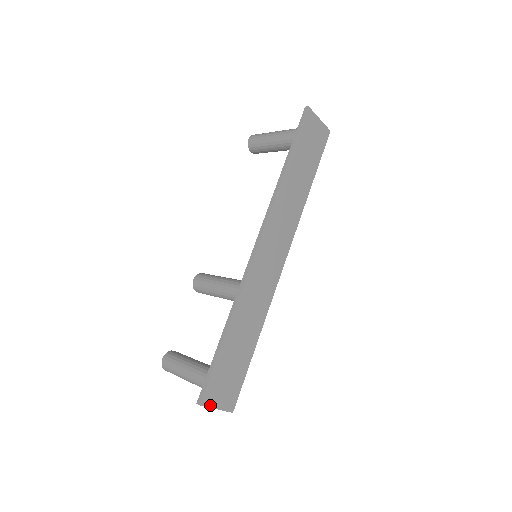
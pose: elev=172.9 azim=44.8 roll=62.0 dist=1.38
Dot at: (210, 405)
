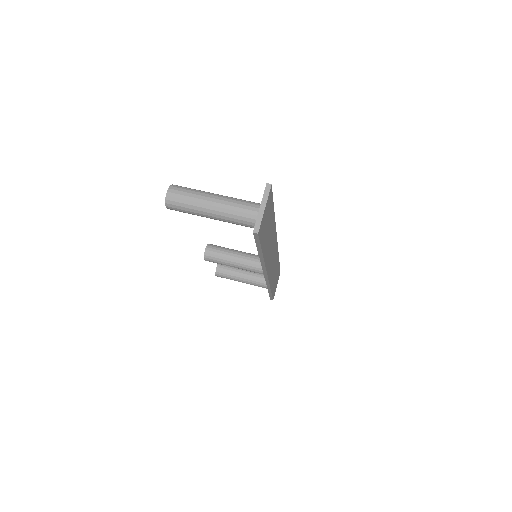
Dot at: occluded
